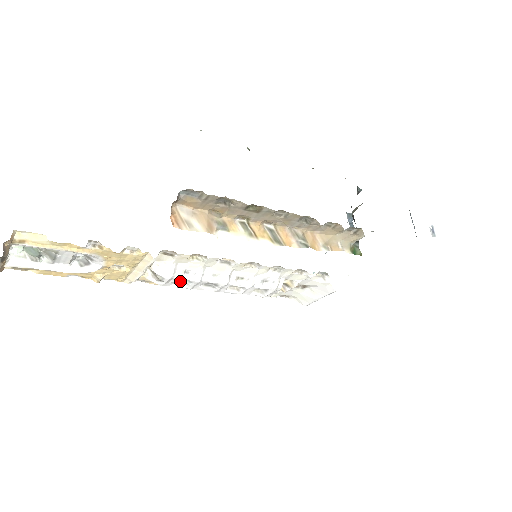
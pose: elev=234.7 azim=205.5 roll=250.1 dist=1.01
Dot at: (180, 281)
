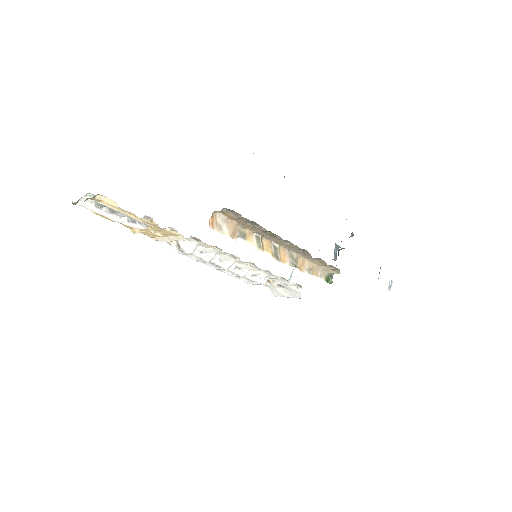
Dot at: occluded
